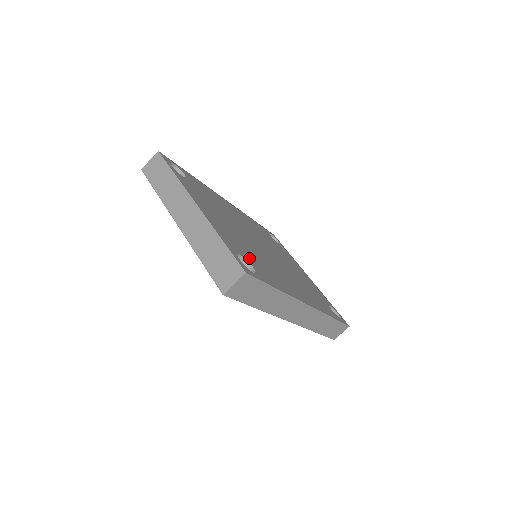
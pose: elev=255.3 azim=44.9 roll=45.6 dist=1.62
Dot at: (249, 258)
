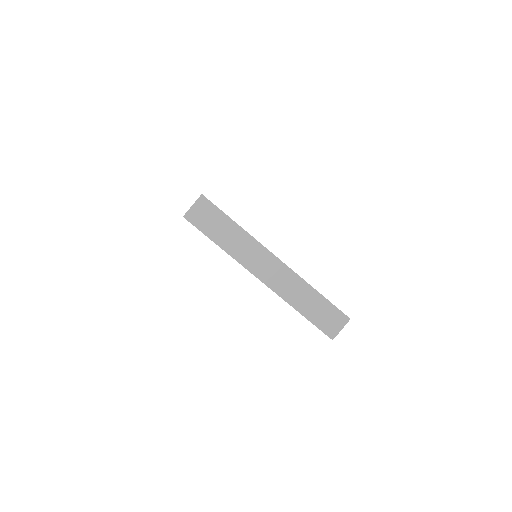
Dot at: occluded
